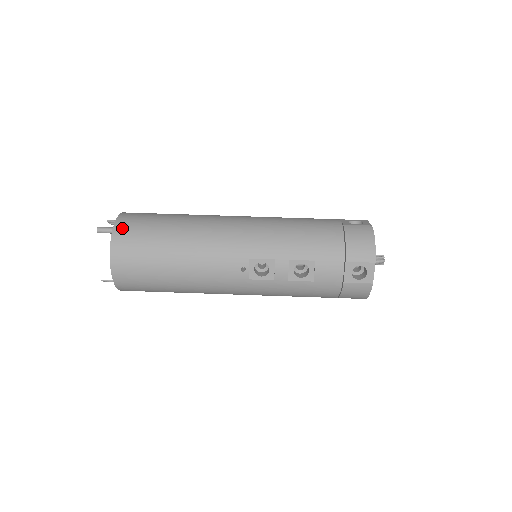
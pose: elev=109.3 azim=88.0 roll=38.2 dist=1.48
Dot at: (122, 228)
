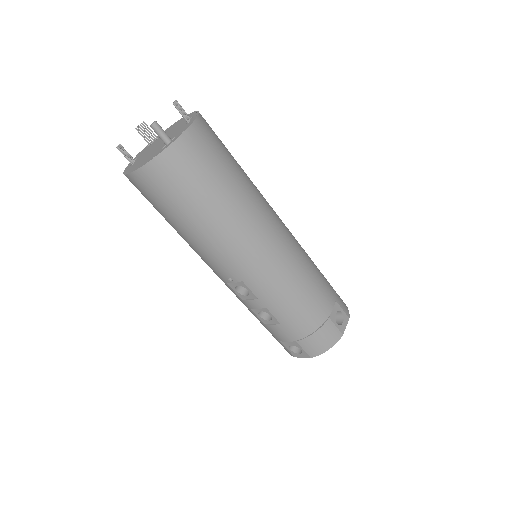
Dot at: (174, 157)
